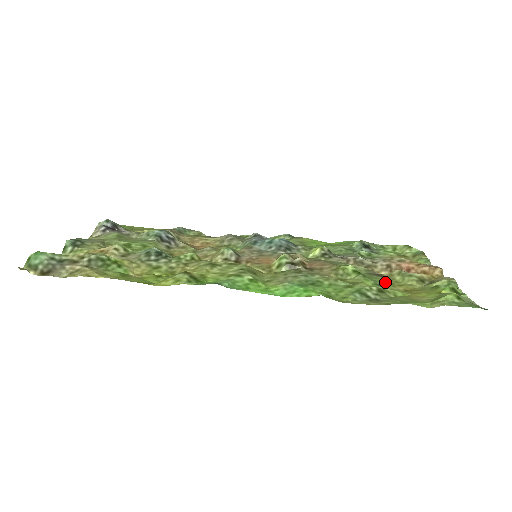
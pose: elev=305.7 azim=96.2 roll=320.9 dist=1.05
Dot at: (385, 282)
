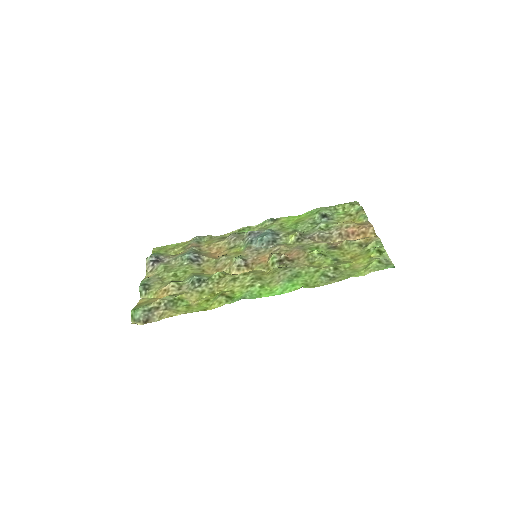
Dot at: (339, 254)
